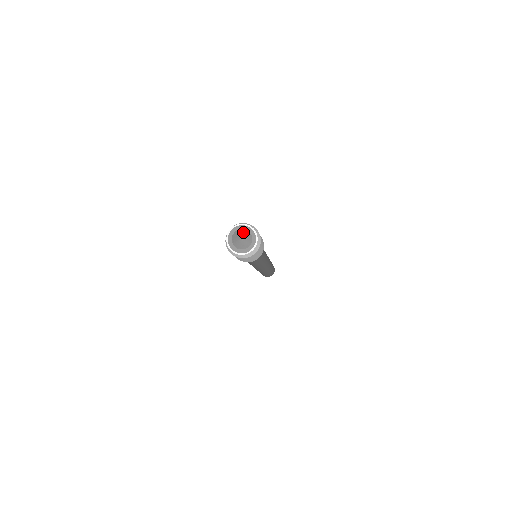
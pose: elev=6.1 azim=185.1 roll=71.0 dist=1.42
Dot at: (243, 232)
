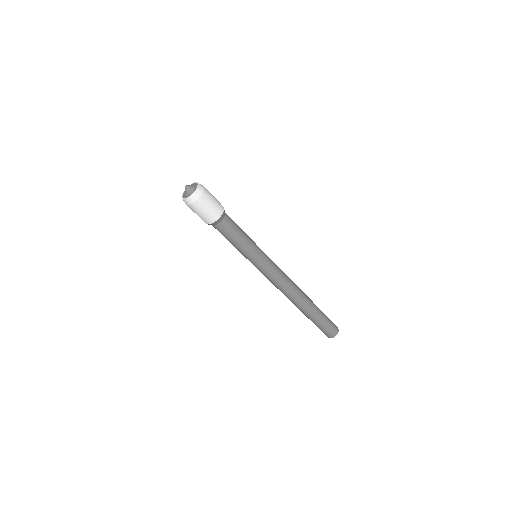
Dot at: occluded
